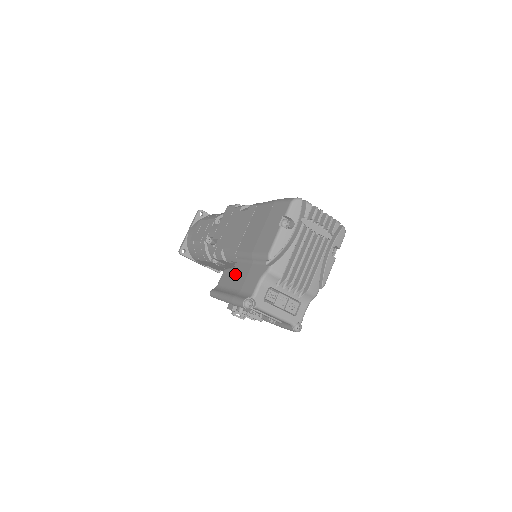
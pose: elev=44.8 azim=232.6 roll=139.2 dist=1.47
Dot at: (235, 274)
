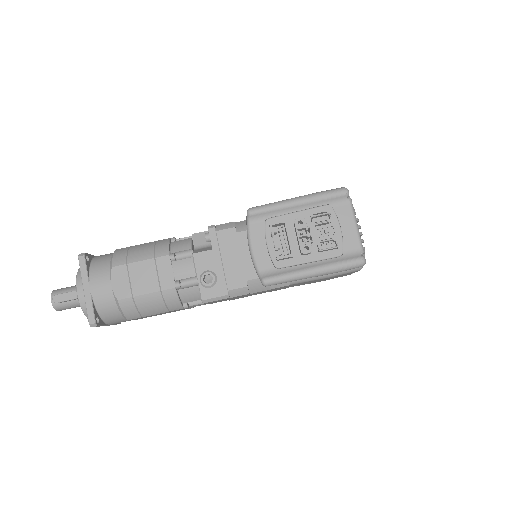
Dot at: occluded
